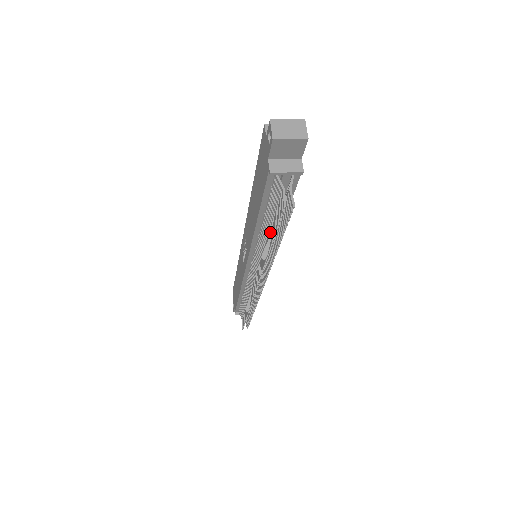
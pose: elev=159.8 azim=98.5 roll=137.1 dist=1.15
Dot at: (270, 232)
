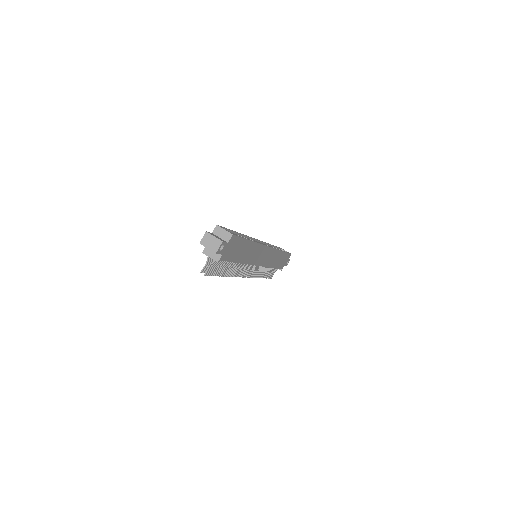
Dot at: occluded
